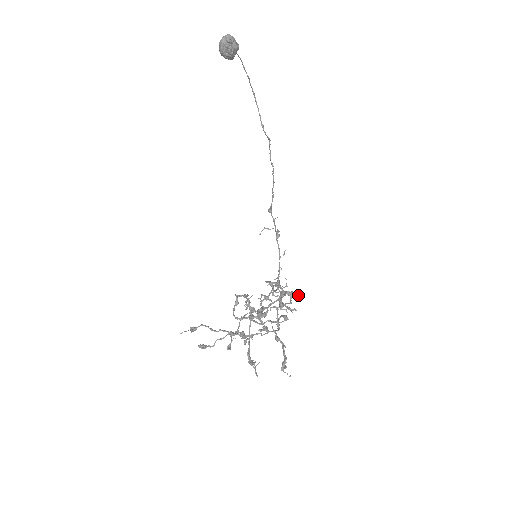
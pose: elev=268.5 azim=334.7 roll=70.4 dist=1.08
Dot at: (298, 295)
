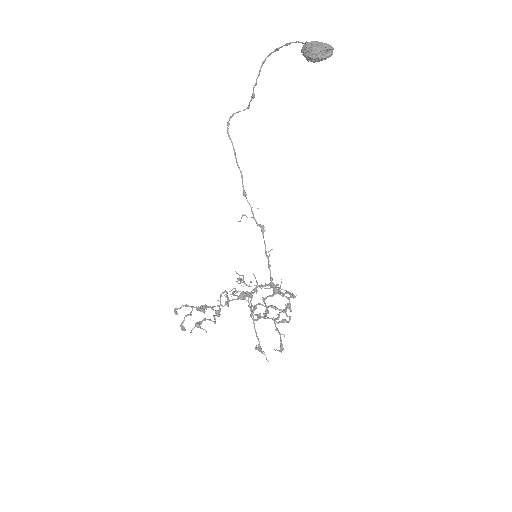
Dot at: occluded
